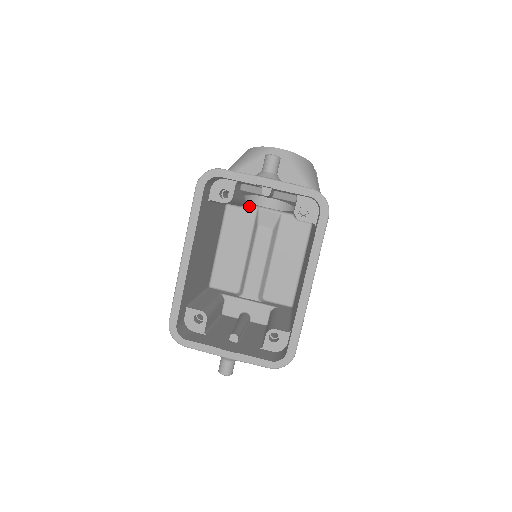
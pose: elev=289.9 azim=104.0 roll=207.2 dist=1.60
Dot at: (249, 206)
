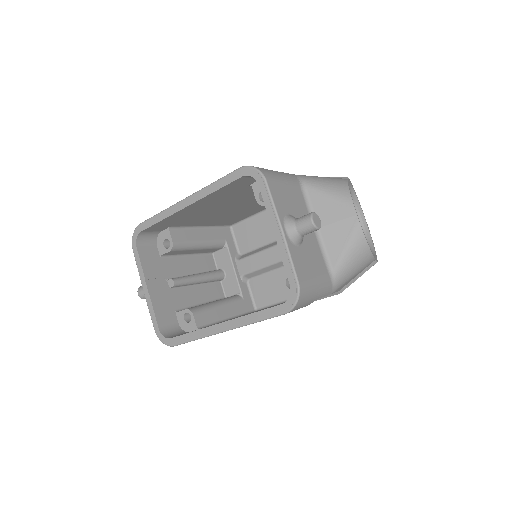
Dot at: occluded
